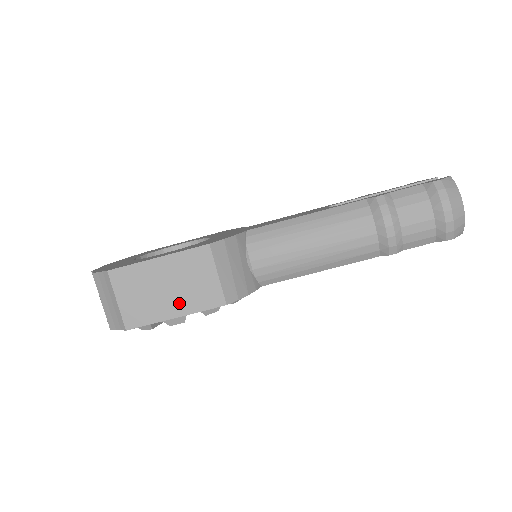
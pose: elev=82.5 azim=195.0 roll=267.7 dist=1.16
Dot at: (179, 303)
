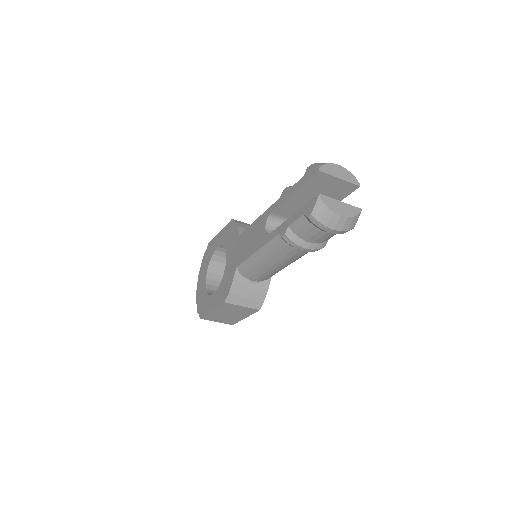
Dot at: (240, 316)
